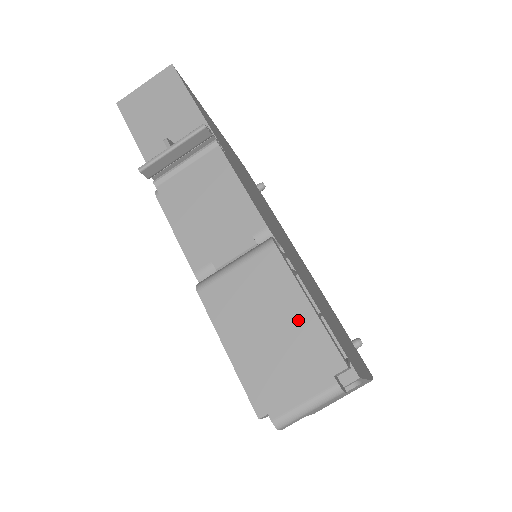
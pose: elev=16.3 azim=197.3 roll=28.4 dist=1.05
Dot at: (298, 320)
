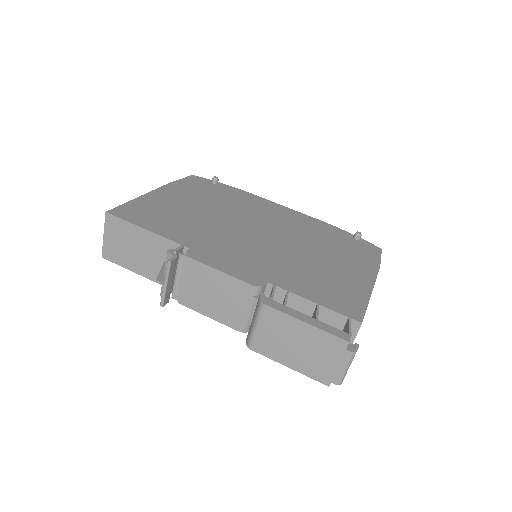
Dot at: (308, 335)
